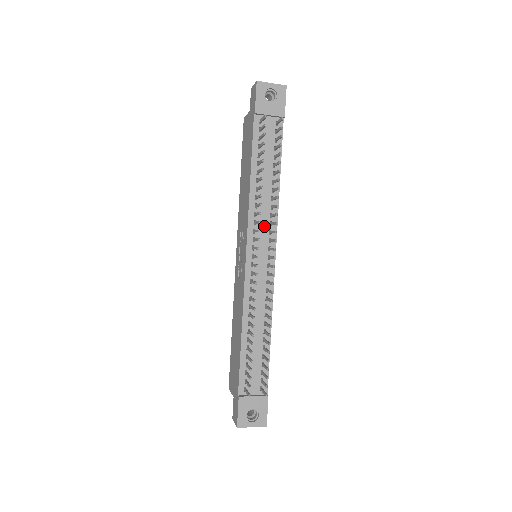
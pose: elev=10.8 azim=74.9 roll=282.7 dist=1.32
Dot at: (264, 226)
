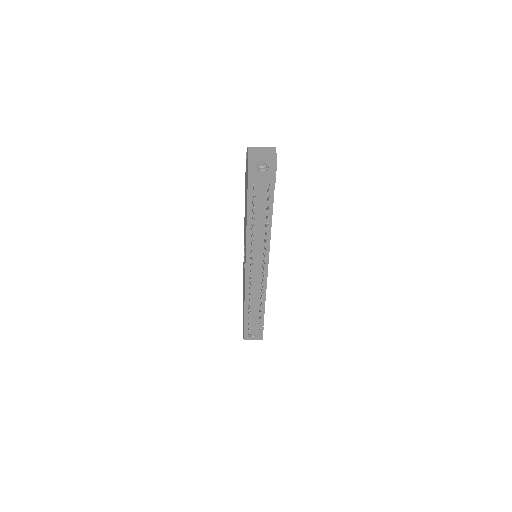
Dot at: (259, 250)
